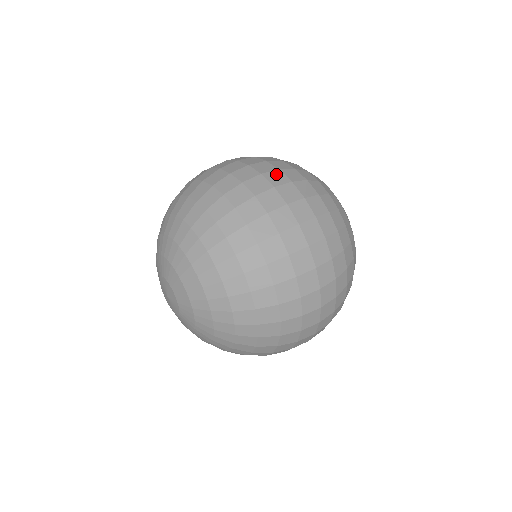
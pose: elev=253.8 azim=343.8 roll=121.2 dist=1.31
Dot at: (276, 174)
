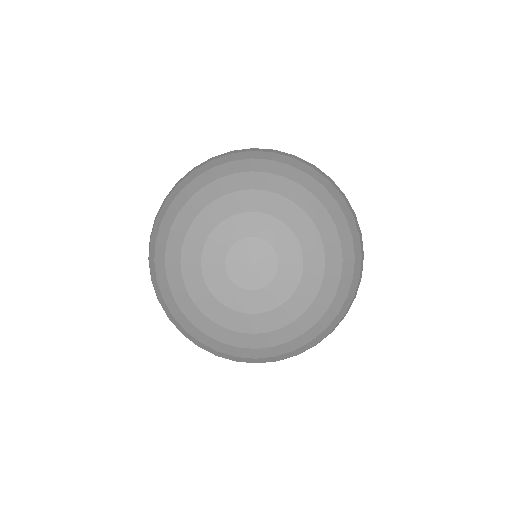
Dot at: occluded
